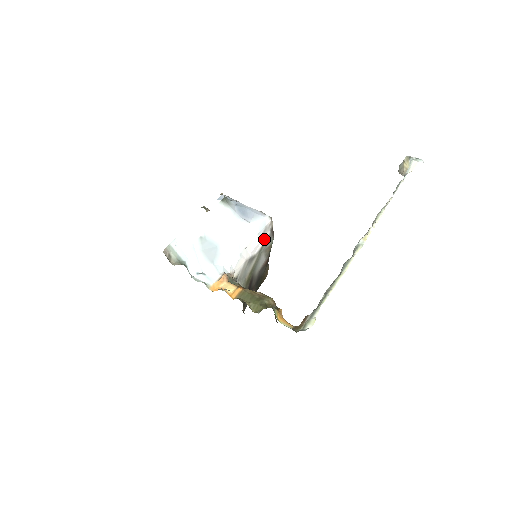
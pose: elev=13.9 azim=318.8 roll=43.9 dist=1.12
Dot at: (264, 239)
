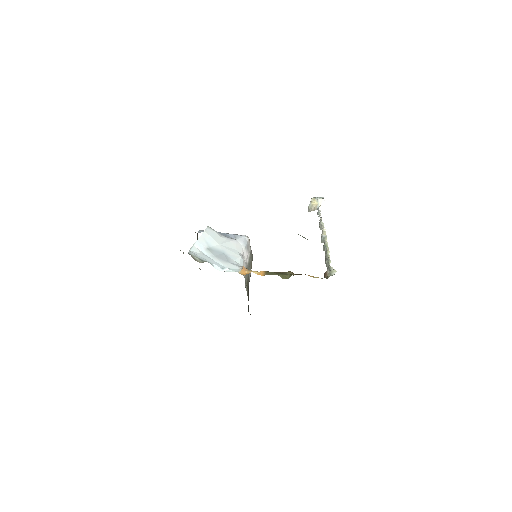
Dot at: (249, 253)
